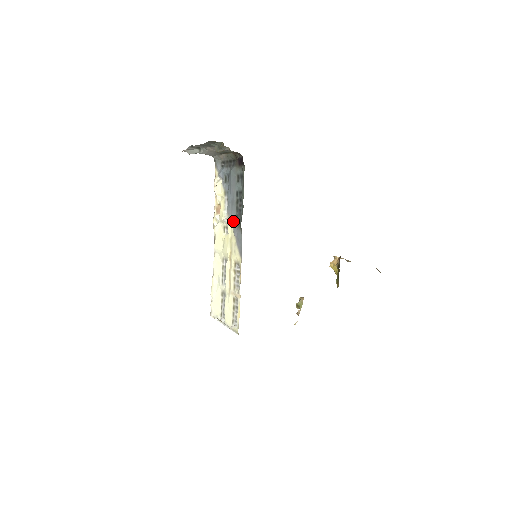
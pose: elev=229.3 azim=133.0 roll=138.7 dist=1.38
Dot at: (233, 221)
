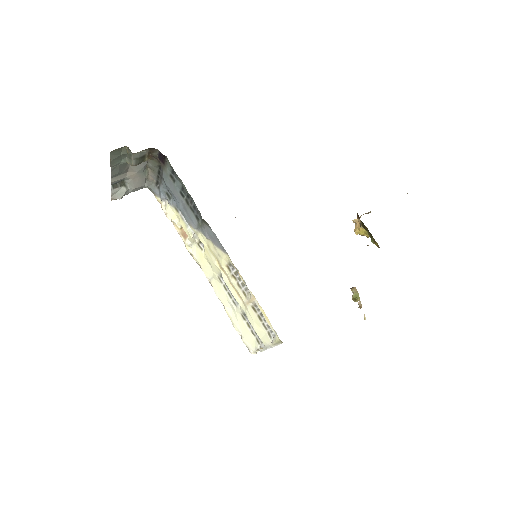
Dot at: (197, 226)
